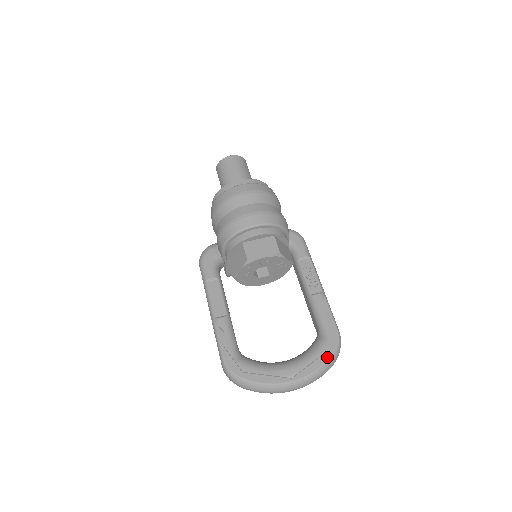
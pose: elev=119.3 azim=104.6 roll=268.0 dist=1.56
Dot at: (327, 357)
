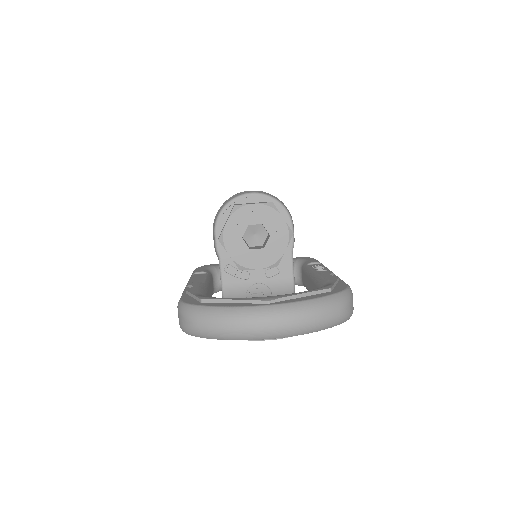
Dot at: (327, 294)
